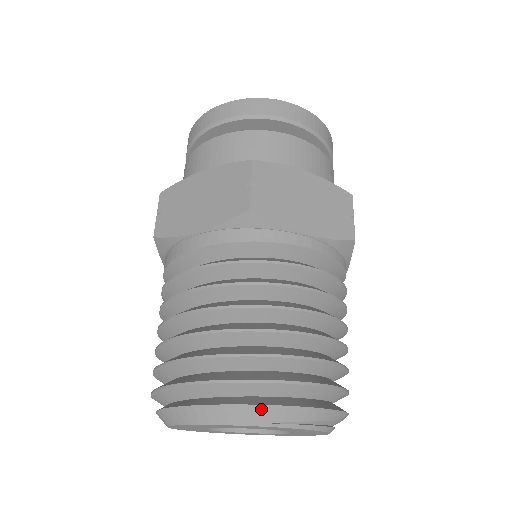
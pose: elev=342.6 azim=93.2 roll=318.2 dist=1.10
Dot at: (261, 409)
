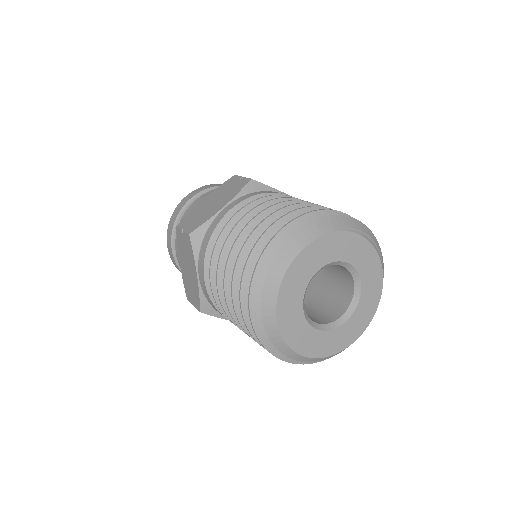
Dot at: (334, 218)
